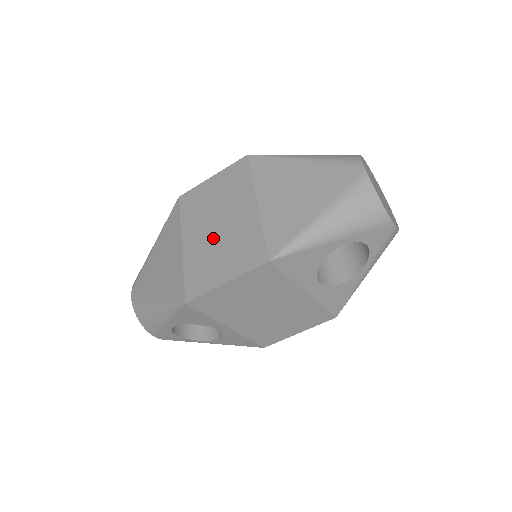
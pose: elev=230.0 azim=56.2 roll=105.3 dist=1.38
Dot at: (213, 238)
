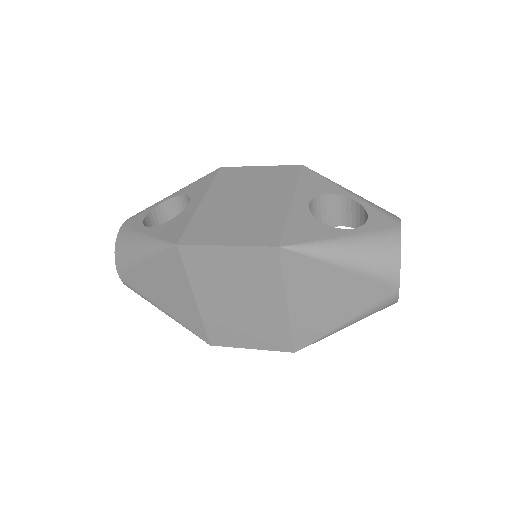
Dot at: (235, 312)
